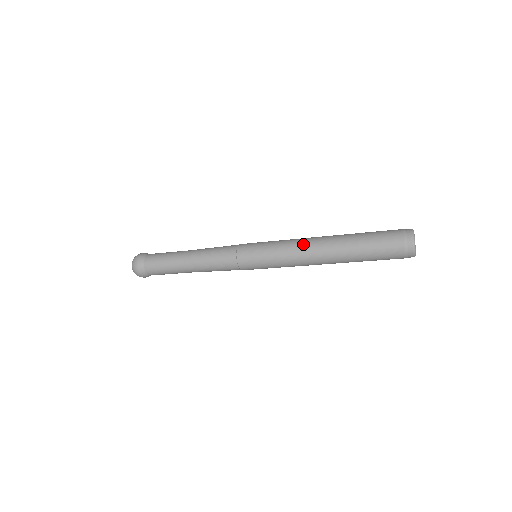
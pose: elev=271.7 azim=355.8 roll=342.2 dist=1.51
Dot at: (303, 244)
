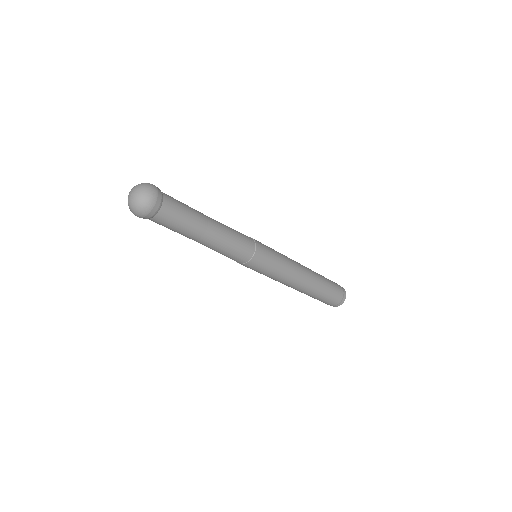
Dot at: (296, 278)
